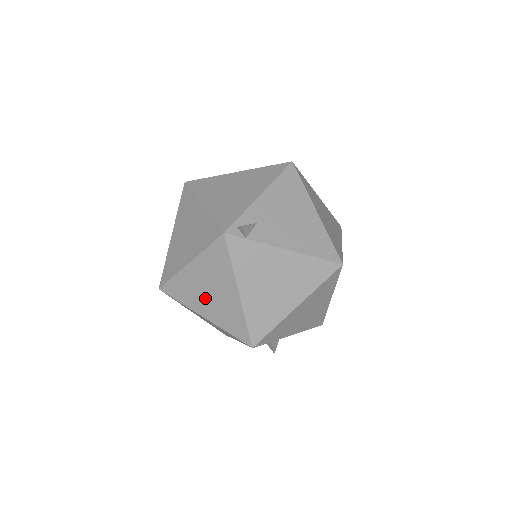
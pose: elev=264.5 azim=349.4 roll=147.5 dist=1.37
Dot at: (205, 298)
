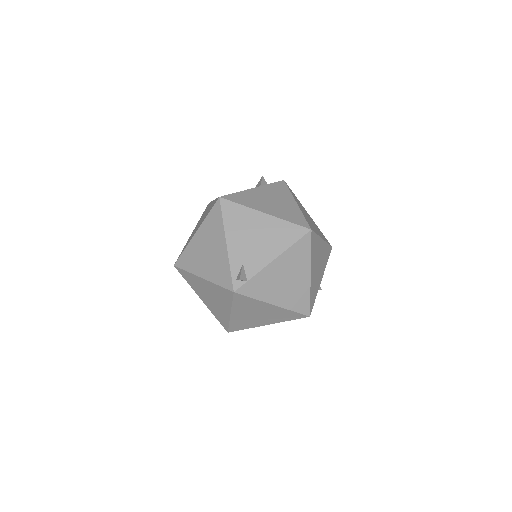
Dot at: (258, 319)
